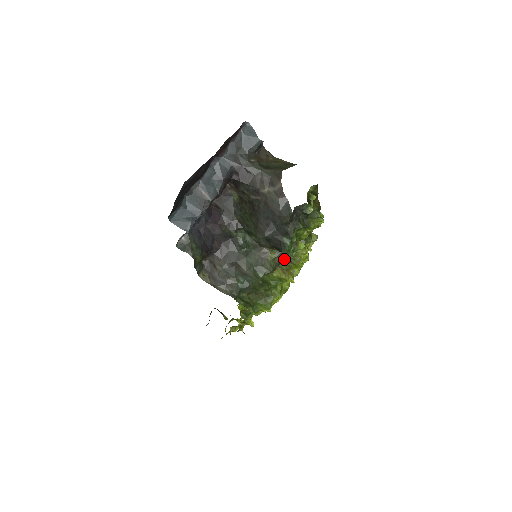
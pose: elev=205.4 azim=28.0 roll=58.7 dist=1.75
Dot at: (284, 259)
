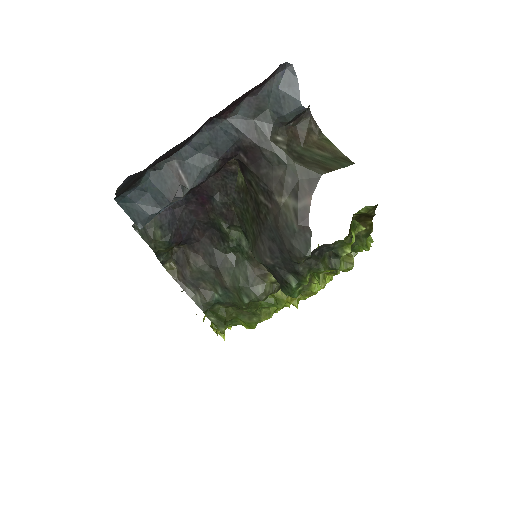
Dot at: occluded
